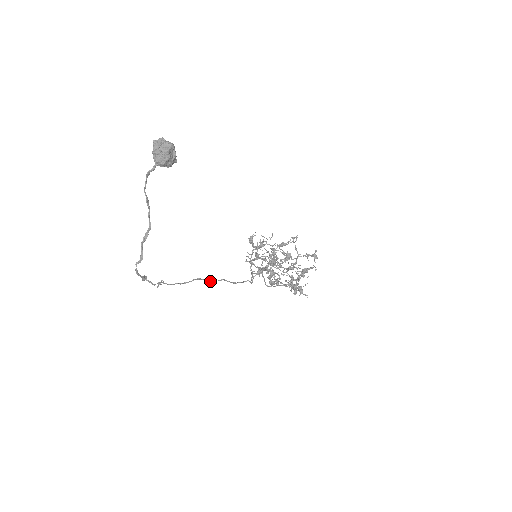
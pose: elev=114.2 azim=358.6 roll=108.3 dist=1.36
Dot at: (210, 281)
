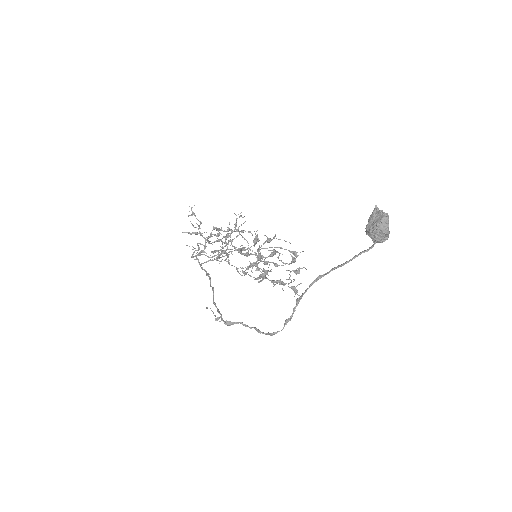
Dot at: (210, 285)
